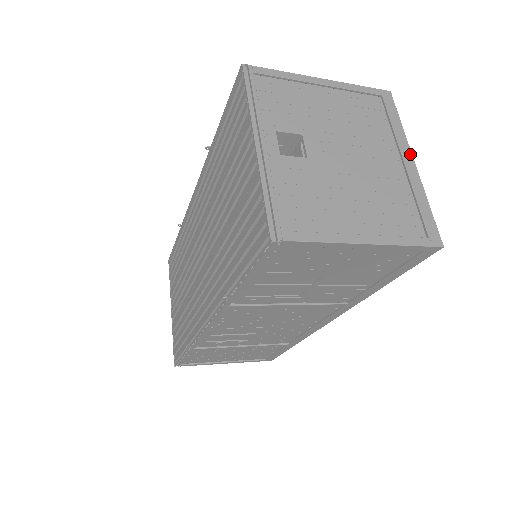
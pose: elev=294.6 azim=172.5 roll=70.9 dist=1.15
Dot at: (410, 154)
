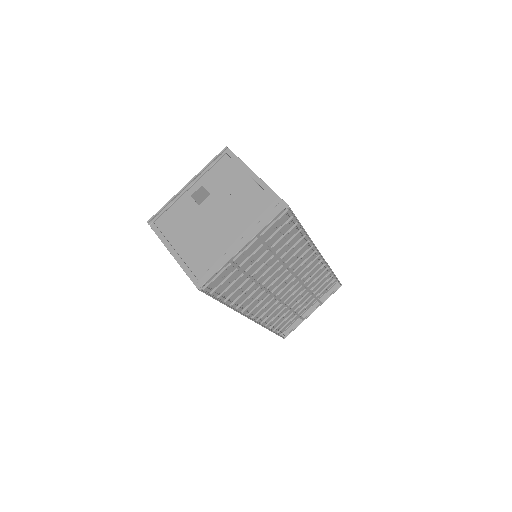
Dot at: (246, 242)
